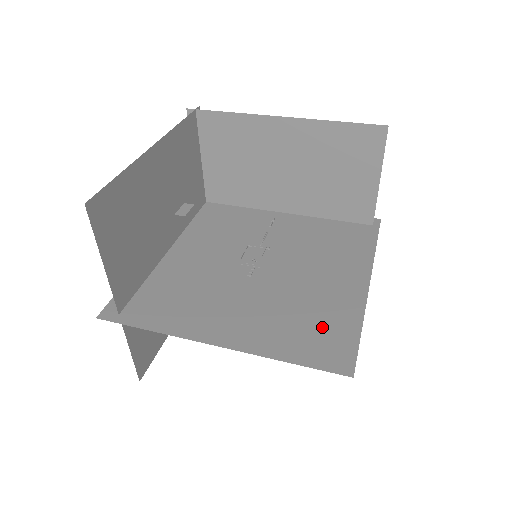
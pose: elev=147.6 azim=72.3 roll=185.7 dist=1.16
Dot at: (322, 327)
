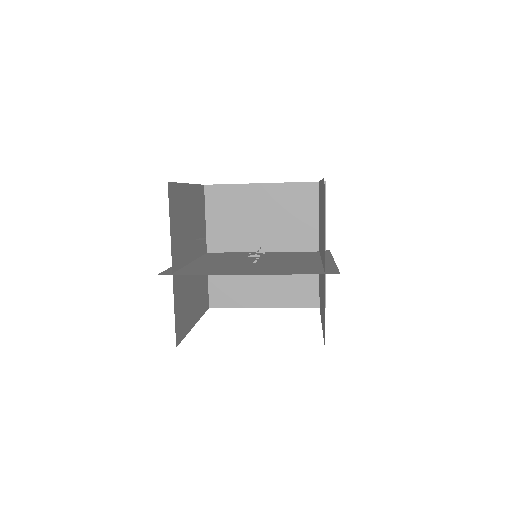
Dot at: (312, 268)
